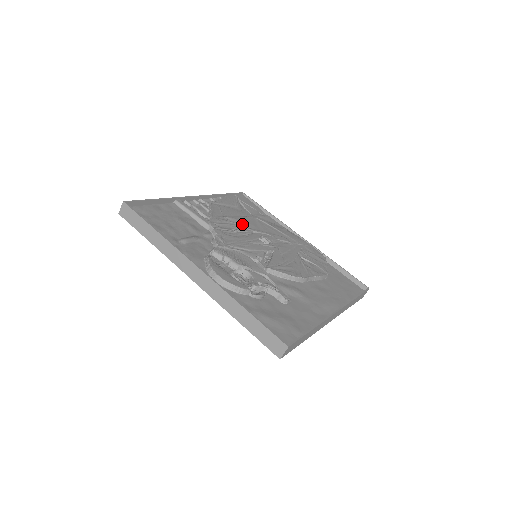
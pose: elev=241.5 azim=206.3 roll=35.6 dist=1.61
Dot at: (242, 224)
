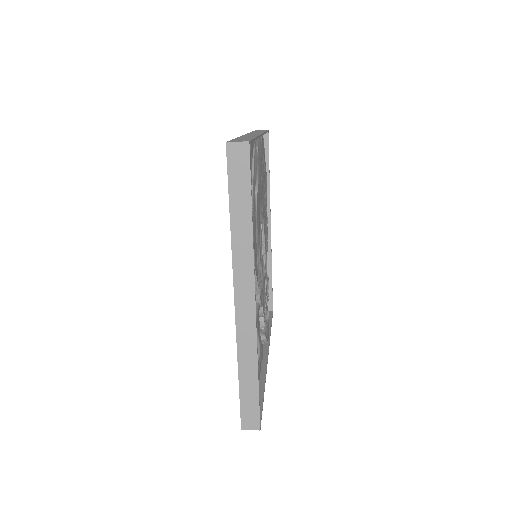
Dot at: (259, 241)
